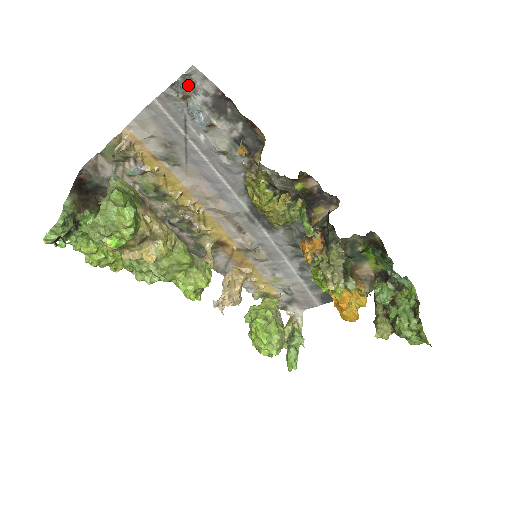
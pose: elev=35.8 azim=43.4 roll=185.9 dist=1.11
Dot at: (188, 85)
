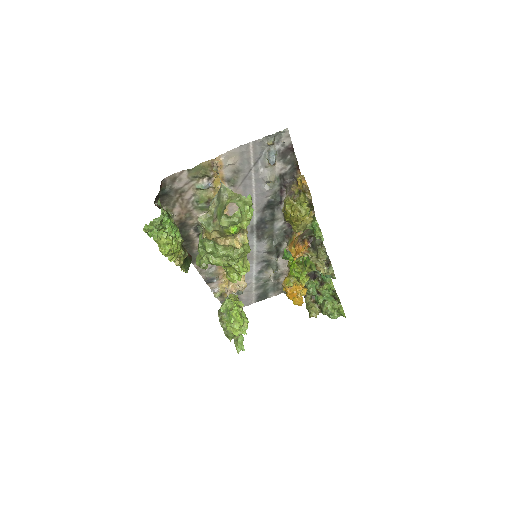
Dot at: (277, 138)
